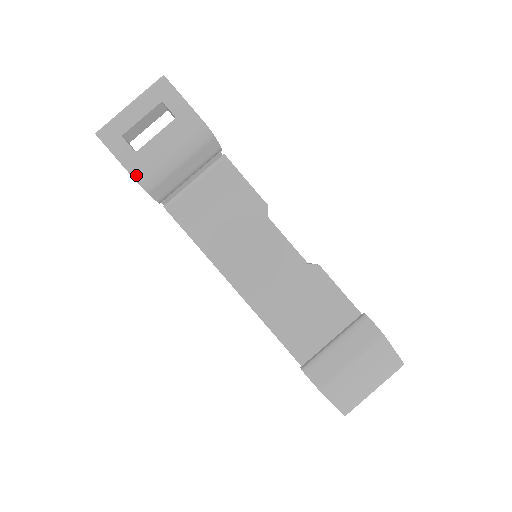
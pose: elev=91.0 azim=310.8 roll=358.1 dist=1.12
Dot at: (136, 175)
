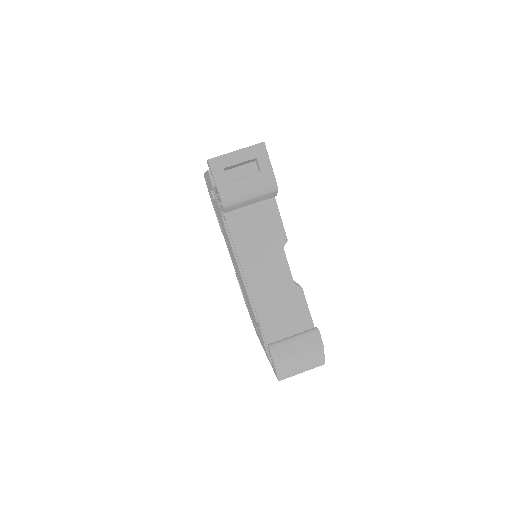
Dot at: (223, 196)
